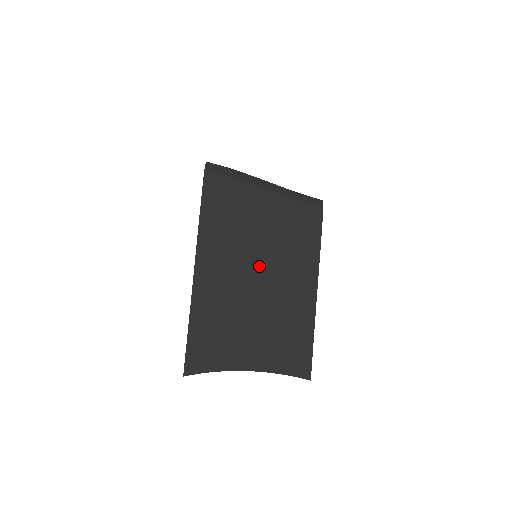
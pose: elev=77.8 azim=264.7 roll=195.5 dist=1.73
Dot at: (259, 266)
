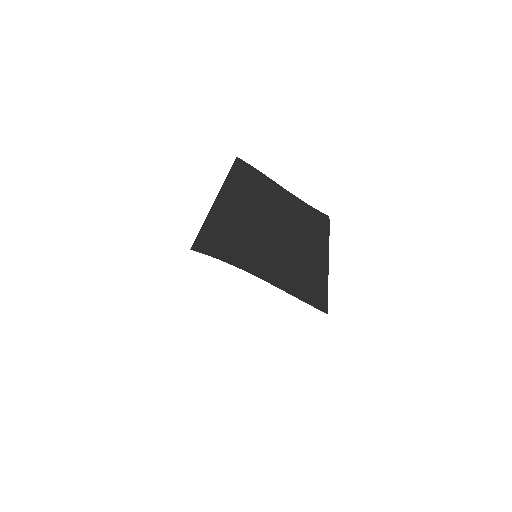
Dot at: (276, 220)
